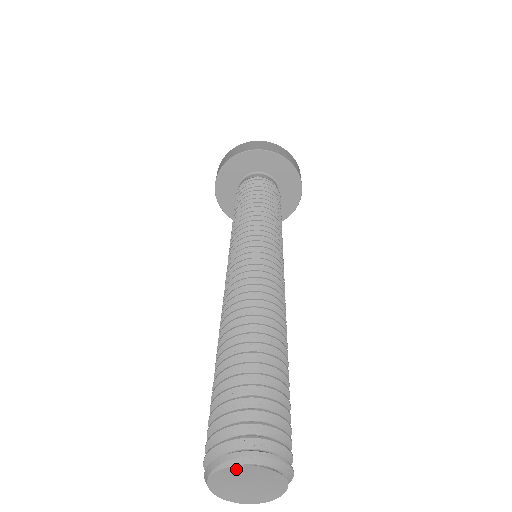
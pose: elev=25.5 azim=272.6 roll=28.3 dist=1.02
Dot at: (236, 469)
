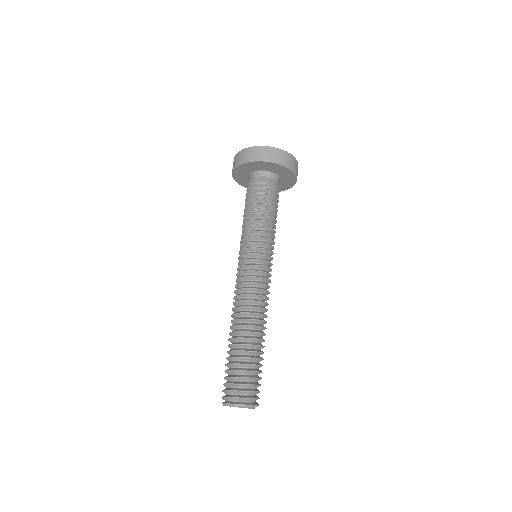
Dot at: occluded
